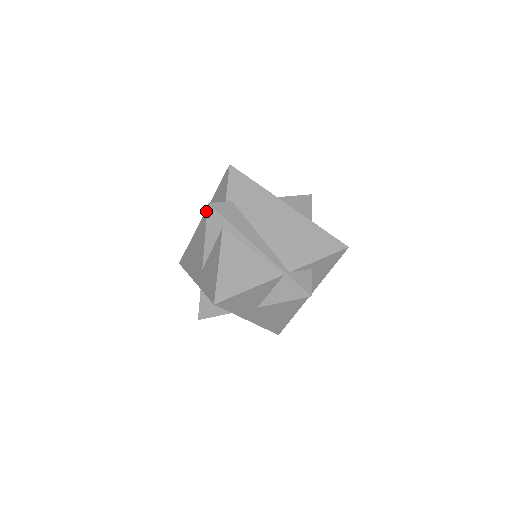
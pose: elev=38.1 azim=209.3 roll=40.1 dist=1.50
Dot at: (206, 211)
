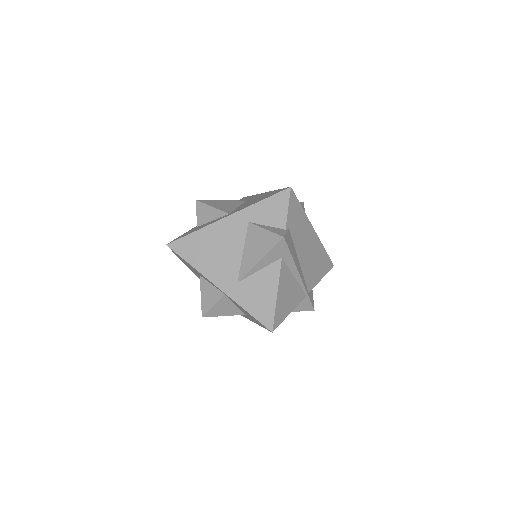
Dot at: (237, 214)
